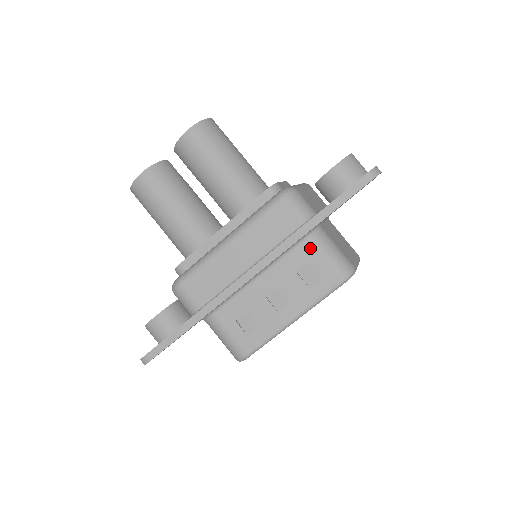
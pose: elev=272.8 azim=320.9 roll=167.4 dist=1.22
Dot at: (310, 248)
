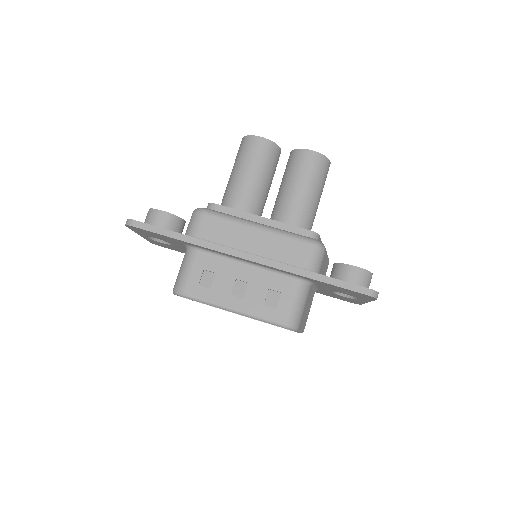
Dot at: (292, 287)
